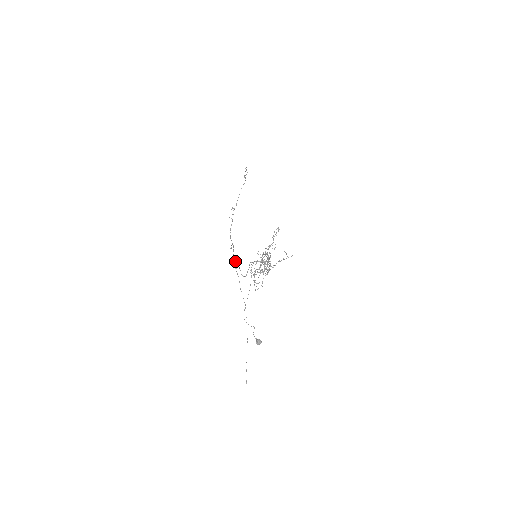
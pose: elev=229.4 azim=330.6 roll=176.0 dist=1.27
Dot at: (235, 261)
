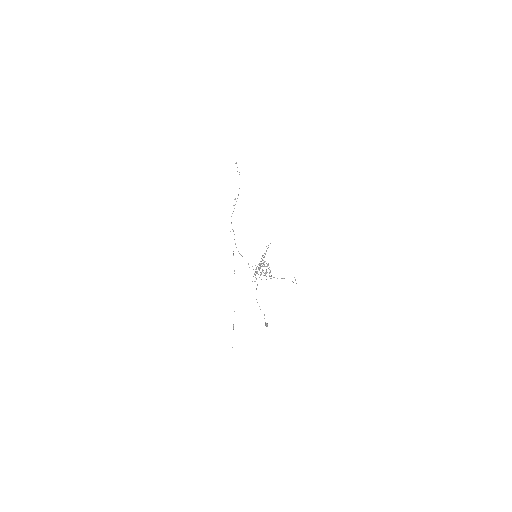
Dot at: occluded
